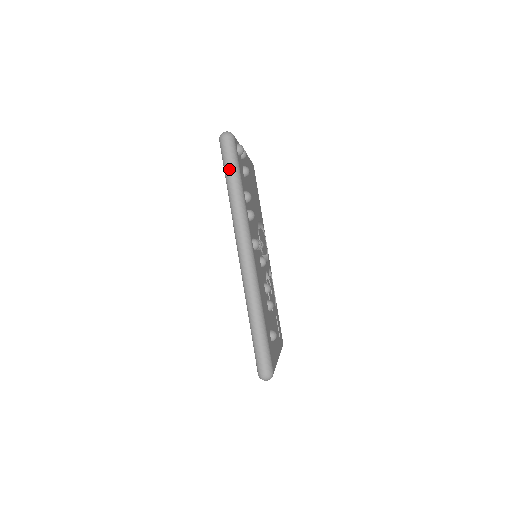
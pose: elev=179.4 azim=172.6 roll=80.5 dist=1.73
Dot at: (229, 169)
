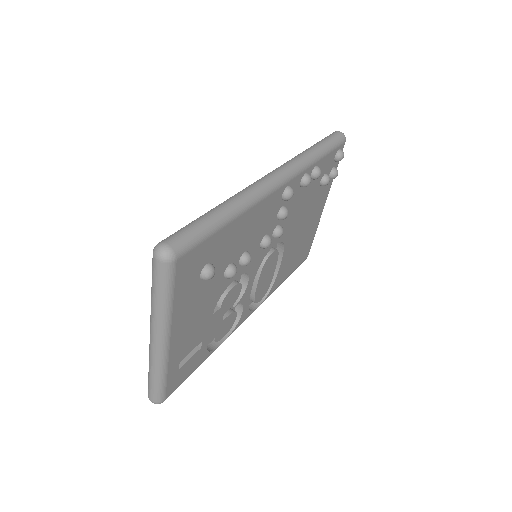
Dot at: (324, 141)
